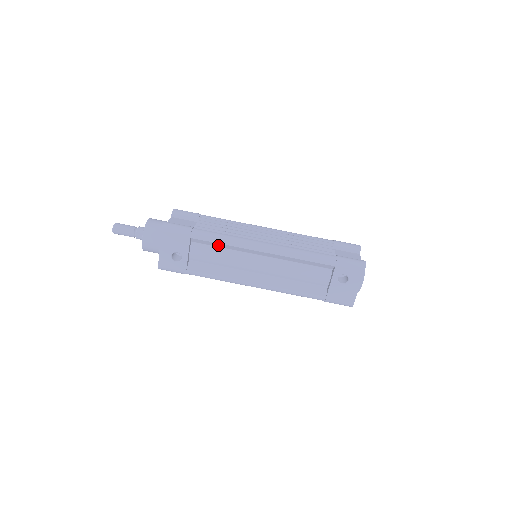
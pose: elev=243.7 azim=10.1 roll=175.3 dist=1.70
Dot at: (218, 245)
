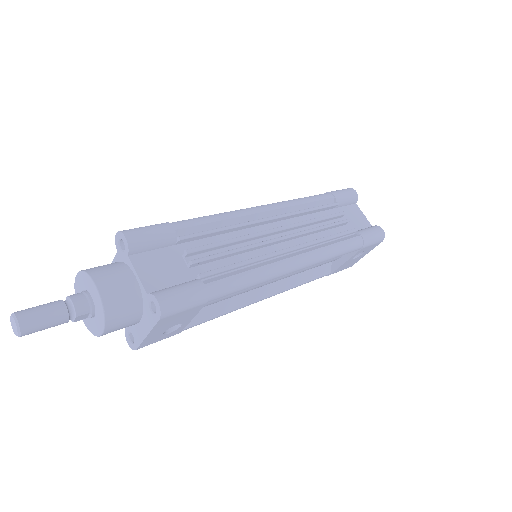
Dot at: occluded
